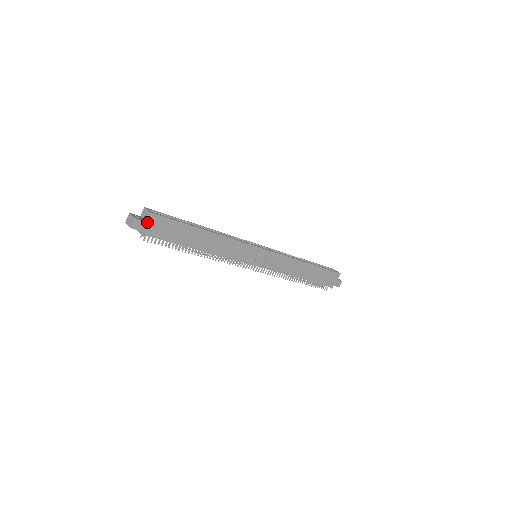
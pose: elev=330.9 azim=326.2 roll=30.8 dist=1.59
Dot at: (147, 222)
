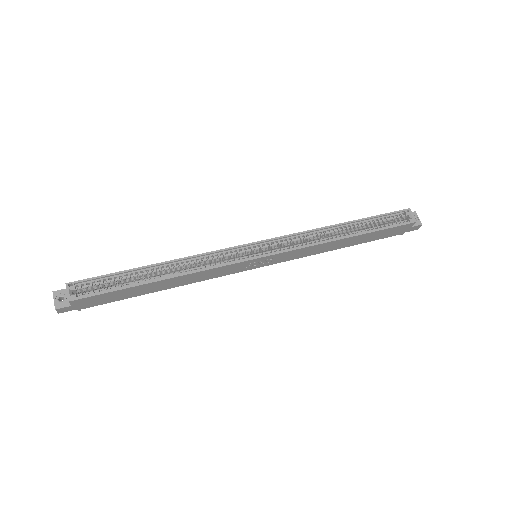
Dot at: (73, 305)
